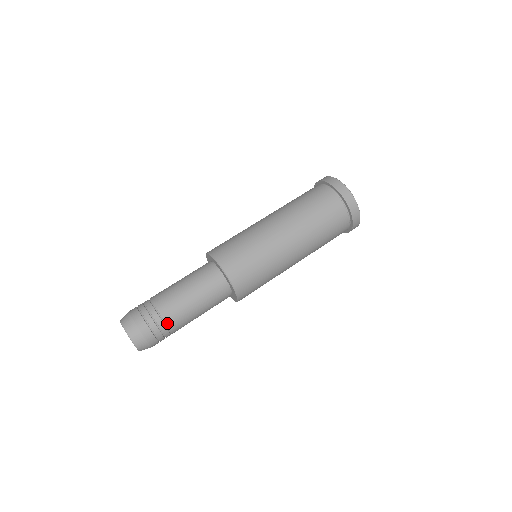
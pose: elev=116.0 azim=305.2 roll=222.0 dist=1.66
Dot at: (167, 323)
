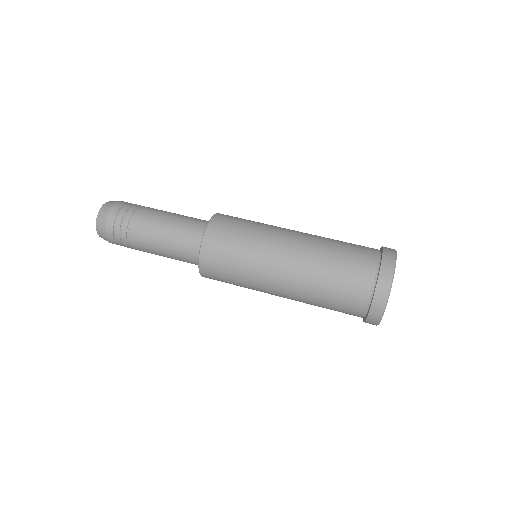
Dot at: (132, 247)
